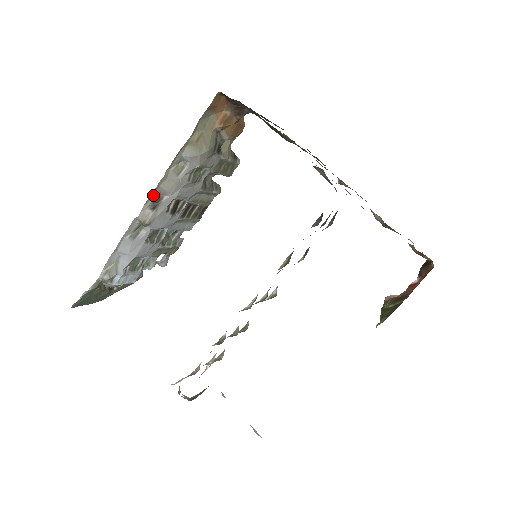
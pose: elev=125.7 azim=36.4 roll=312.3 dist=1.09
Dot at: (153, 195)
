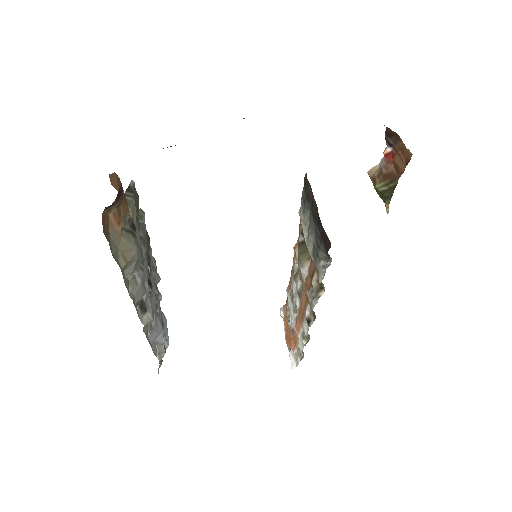
Dot at: (136, 309)
